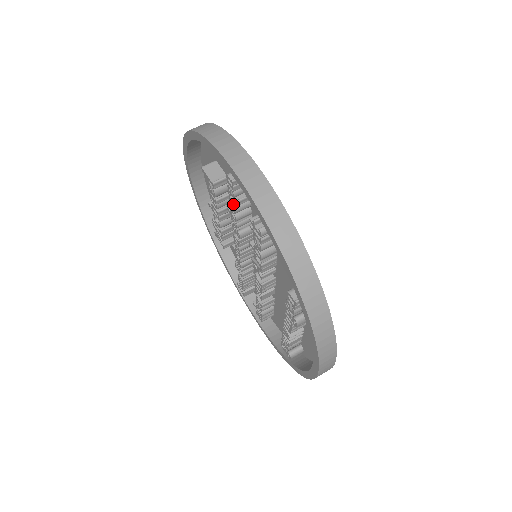
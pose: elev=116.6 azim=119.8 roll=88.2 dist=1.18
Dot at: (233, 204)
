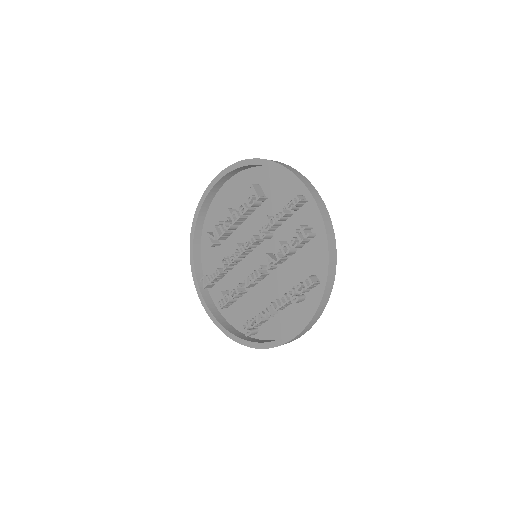
Dot at: (281, 214)
